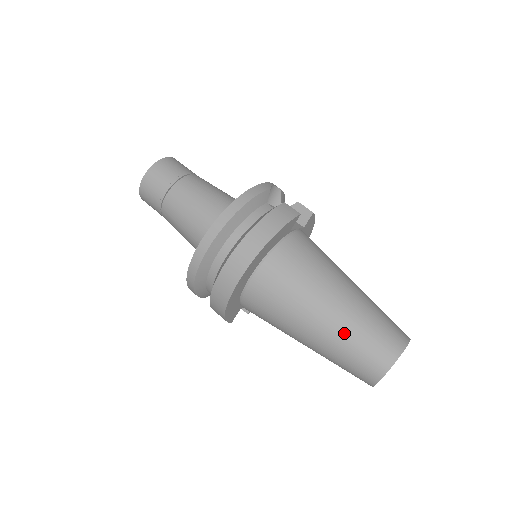
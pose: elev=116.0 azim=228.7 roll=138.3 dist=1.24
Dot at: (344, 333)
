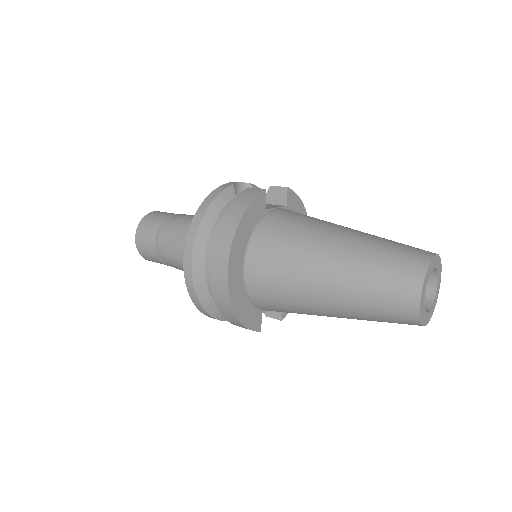
Dot at: (355, 278)
